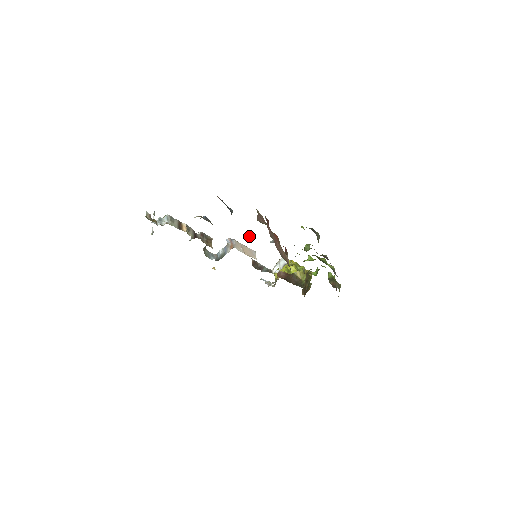
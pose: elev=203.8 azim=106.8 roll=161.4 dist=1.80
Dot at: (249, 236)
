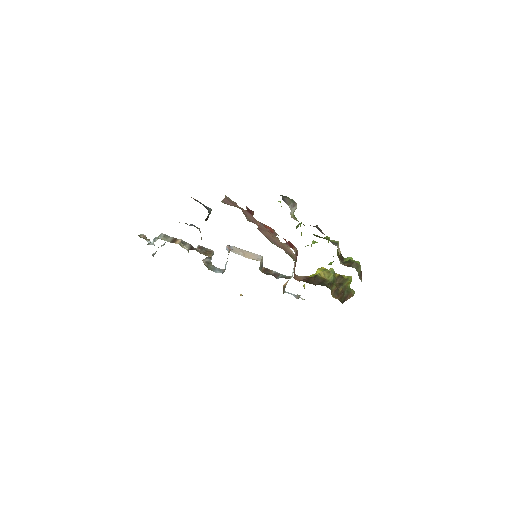
Dot at: occluded
